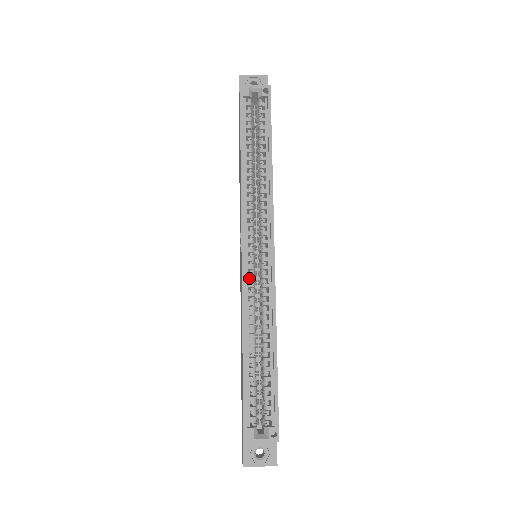
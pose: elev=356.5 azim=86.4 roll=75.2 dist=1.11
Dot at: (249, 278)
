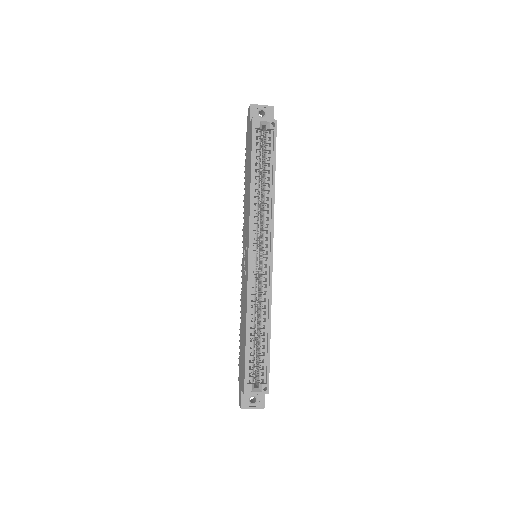
Dot at: occluded
